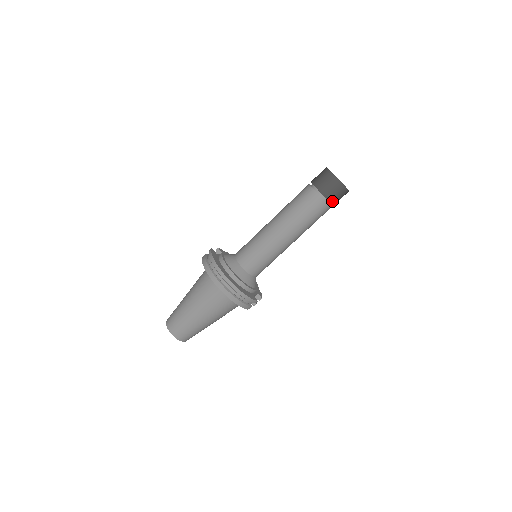
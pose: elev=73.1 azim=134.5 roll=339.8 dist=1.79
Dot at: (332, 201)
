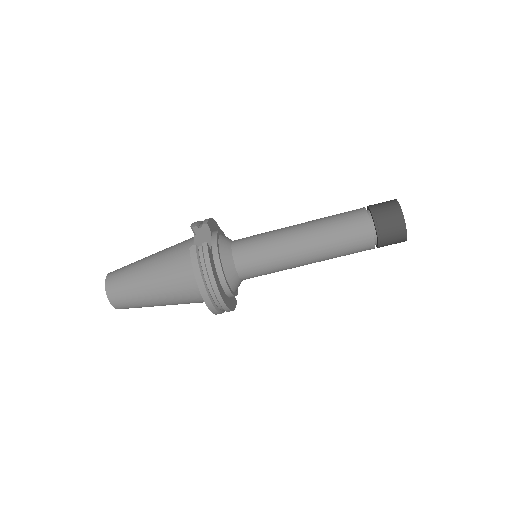
Dot at: occluded
